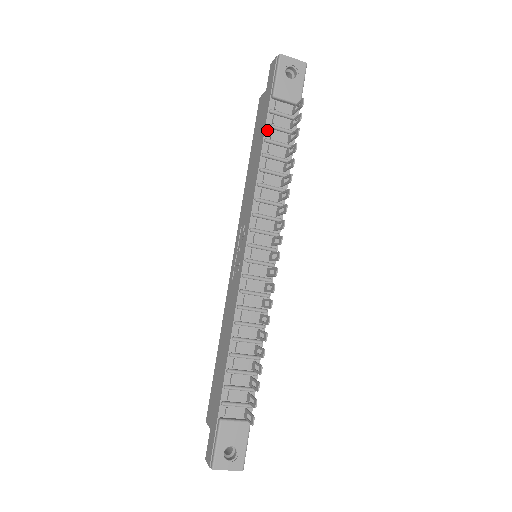
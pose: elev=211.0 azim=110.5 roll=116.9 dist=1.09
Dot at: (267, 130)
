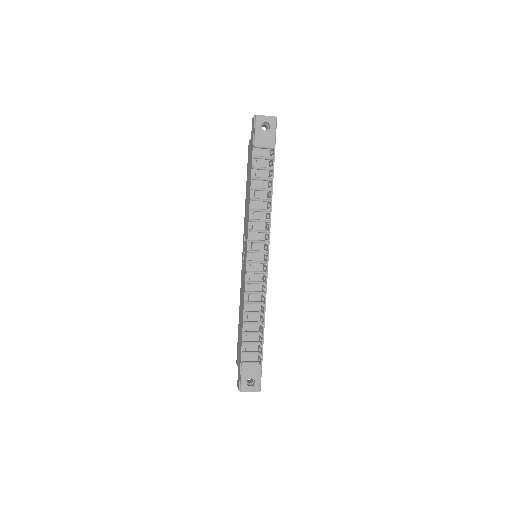
Dot at: (253, 171)
